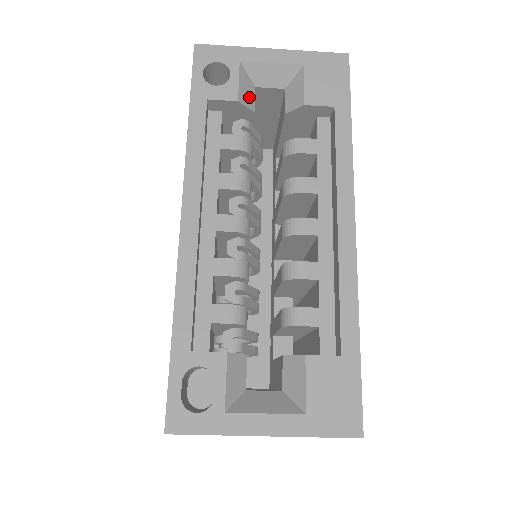
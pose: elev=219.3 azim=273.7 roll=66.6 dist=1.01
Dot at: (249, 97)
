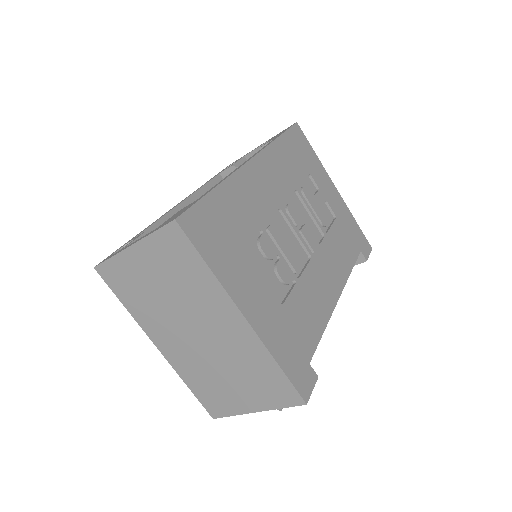
Dot at: occluded
